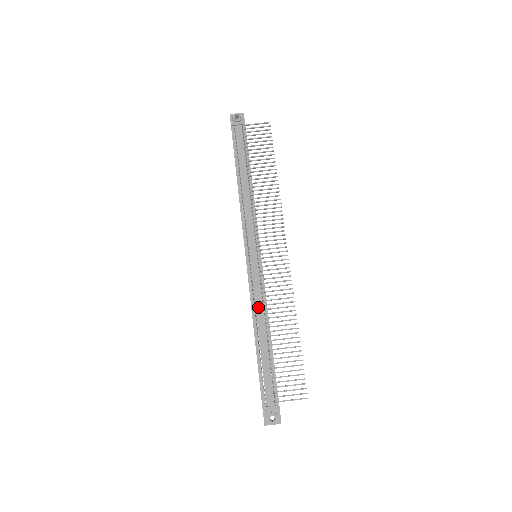
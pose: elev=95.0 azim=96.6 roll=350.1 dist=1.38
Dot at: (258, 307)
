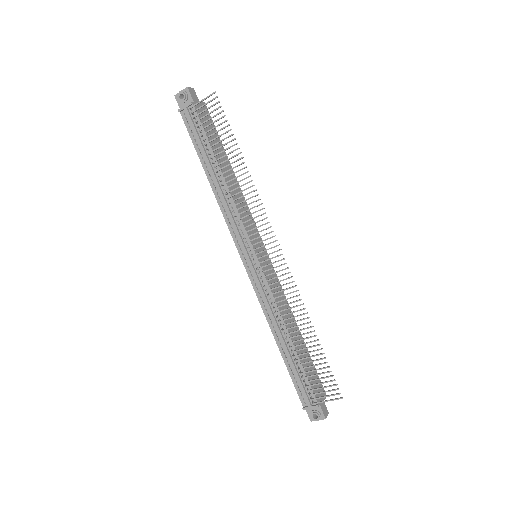
Dot at: (270, 315)
